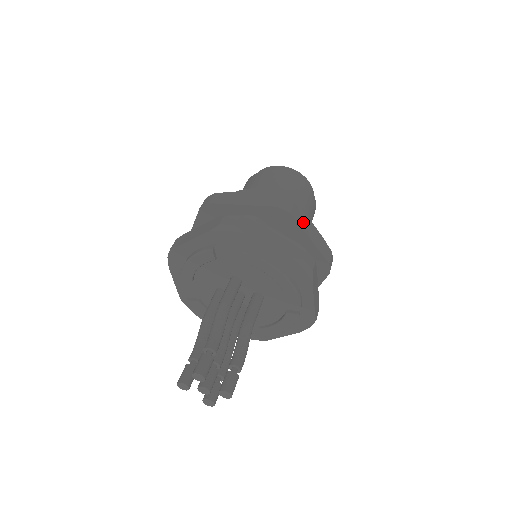
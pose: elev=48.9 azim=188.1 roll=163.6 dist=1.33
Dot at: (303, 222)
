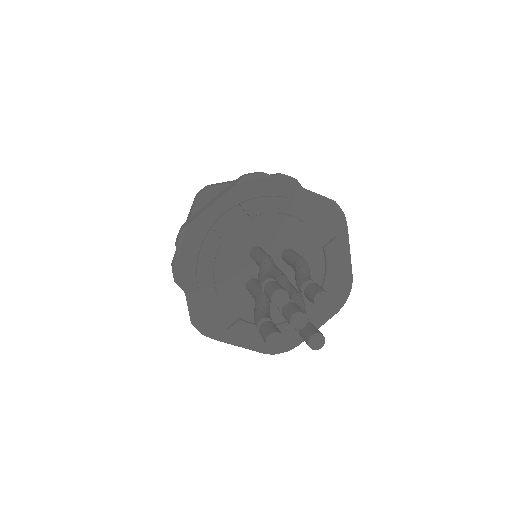
Dot at: occluded
